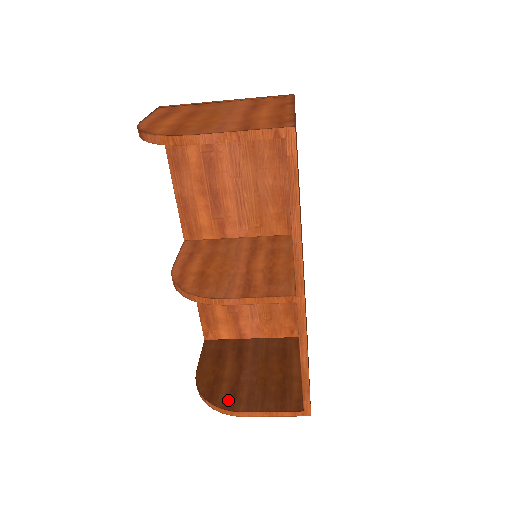
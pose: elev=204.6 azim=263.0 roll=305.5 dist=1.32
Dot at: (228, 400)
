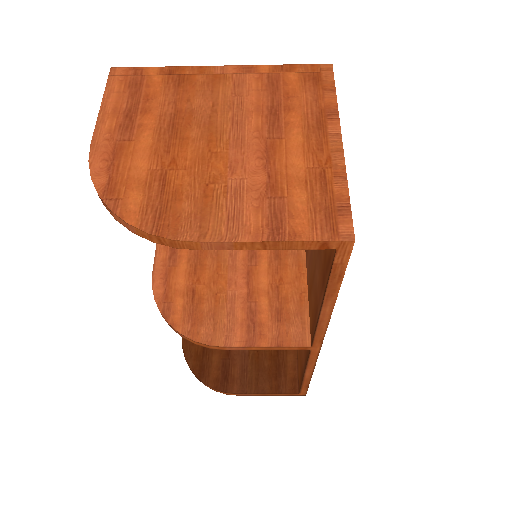
Dot at: (220, 378)
